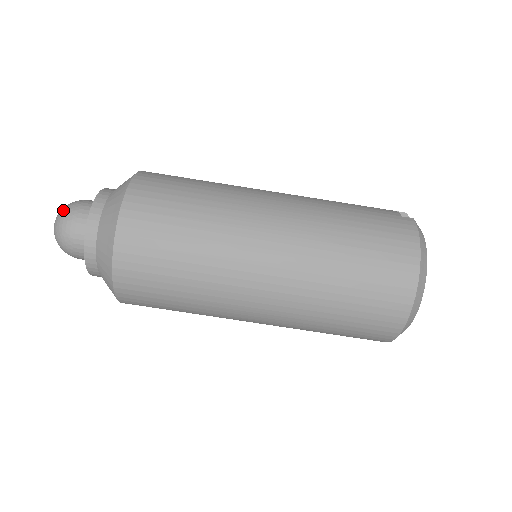
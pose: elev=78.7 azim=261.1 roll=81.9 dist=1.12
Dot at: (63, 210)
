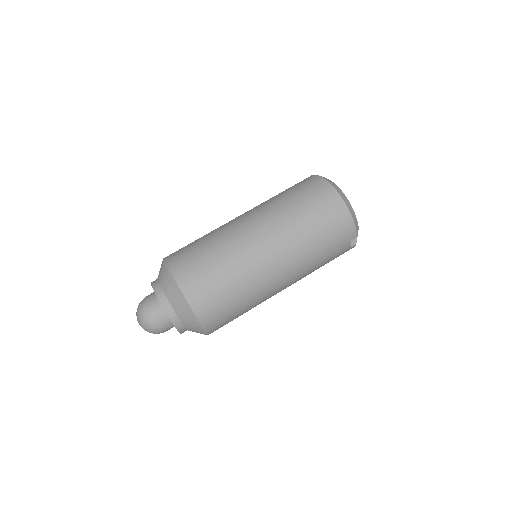
Dot at: occluded
